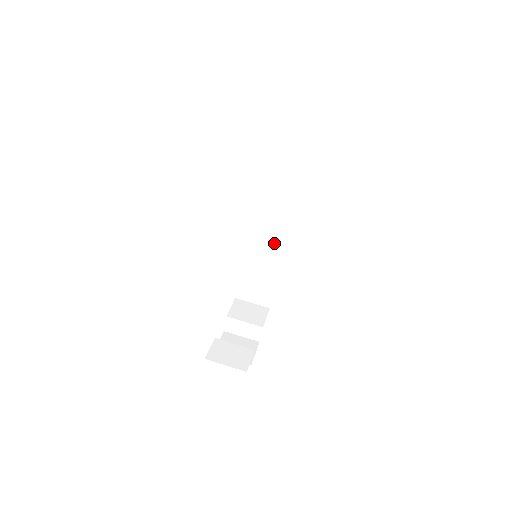
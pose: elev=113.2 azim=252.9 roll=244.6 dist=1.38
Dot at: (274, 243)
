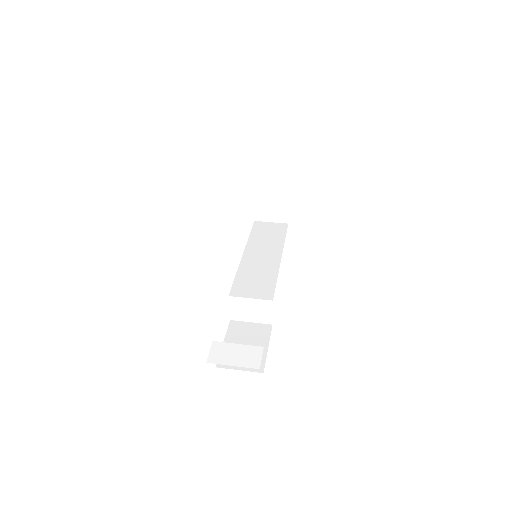
Dot at: (268, 278)
